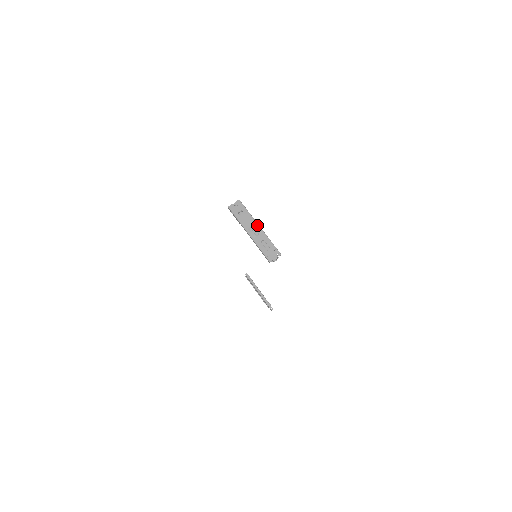
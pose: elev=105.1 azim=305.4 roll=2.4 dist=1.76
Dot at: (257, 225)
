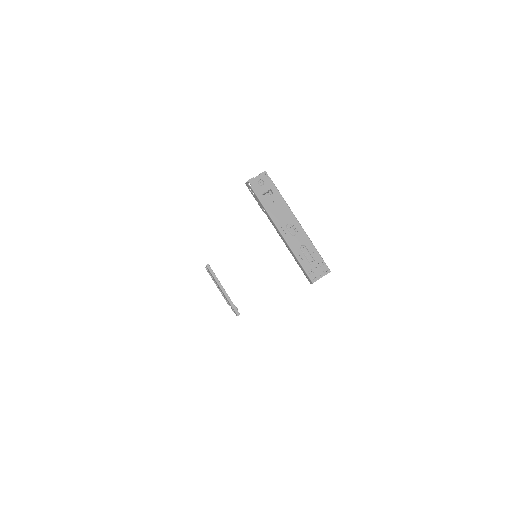
Dot at: (294, 218)
